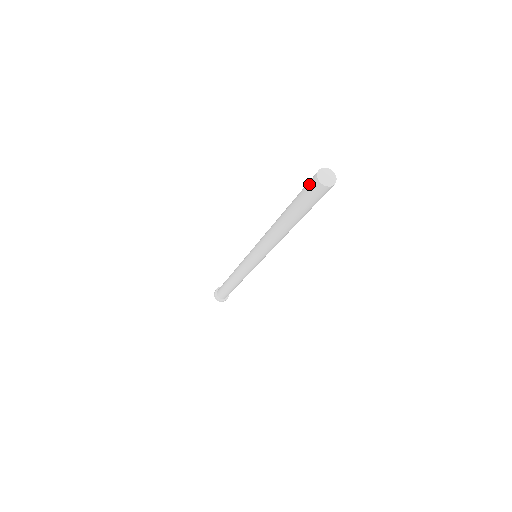
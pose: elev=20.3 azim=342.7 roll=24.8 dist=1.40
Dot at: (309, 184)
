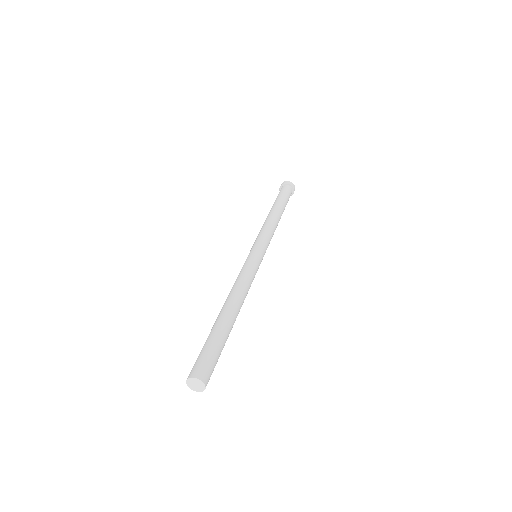
Dot at: (195, 364)
